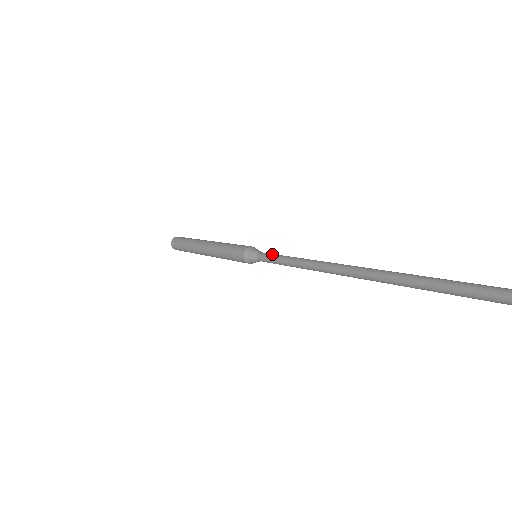
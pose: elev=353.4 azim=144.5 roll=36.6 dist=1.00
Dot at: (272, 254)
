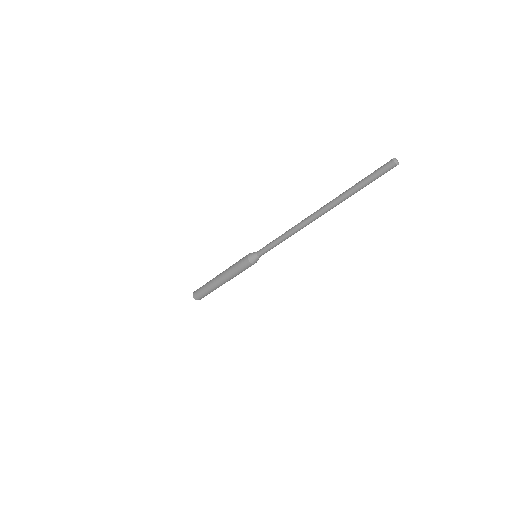
Dot at: occluded
